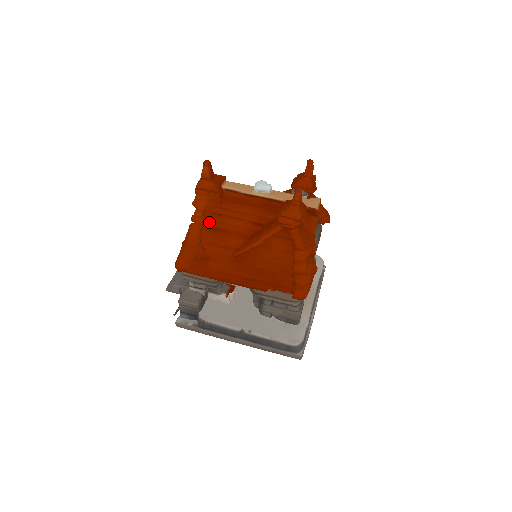
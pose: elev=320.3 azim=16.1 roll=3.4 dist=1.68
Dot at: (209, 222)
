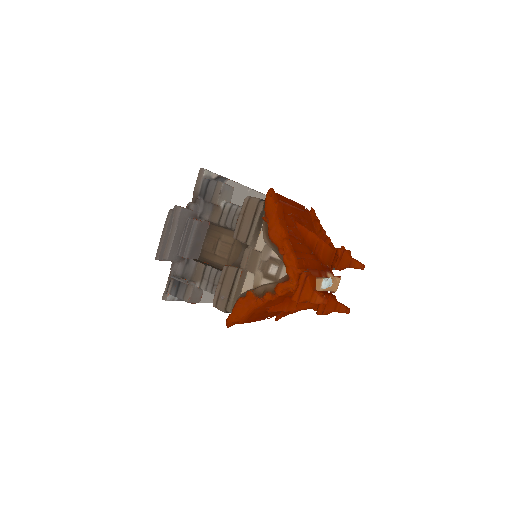
Dot at: occluded
